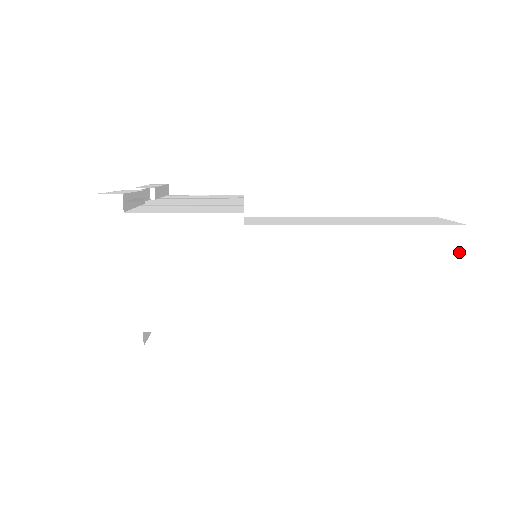
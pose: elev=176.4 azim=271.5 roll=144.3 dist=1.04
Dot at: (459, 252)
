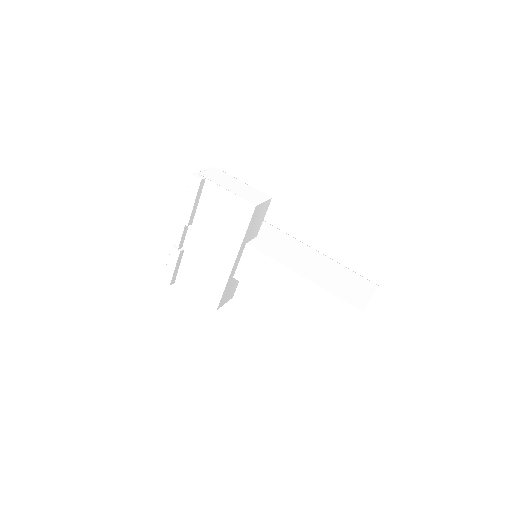
Dot at: occluded
